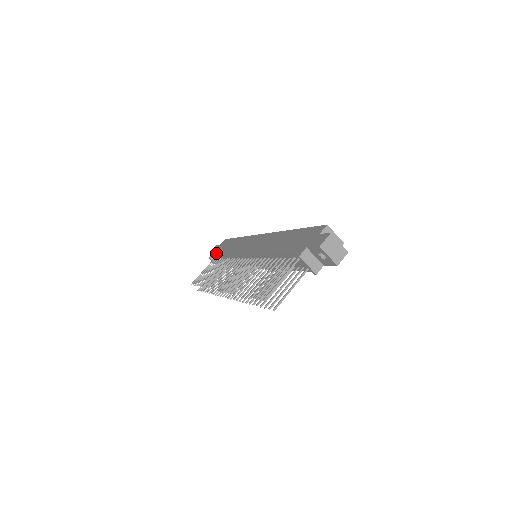
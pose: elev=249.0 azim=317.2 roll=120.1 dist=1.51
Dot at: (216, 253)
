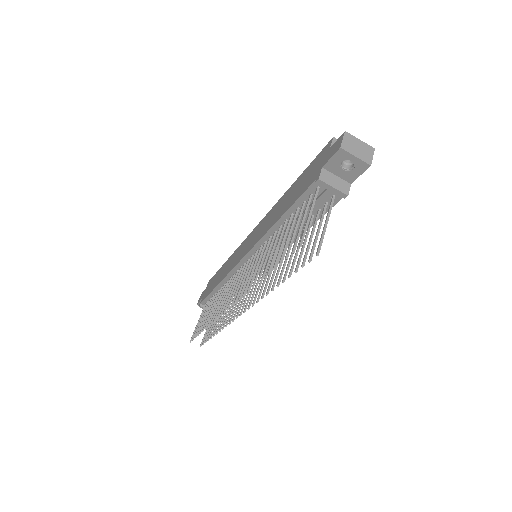
Dot at: (205, 295)
